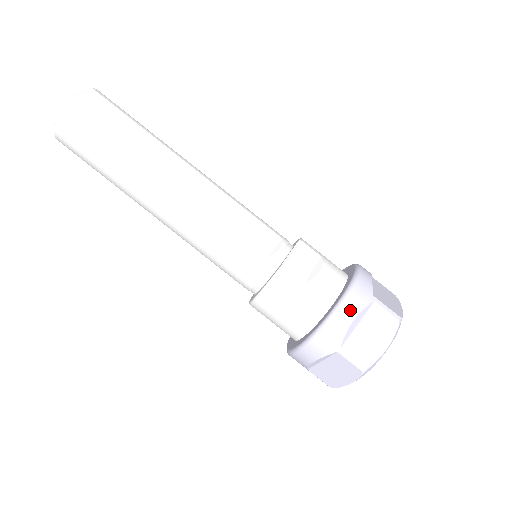
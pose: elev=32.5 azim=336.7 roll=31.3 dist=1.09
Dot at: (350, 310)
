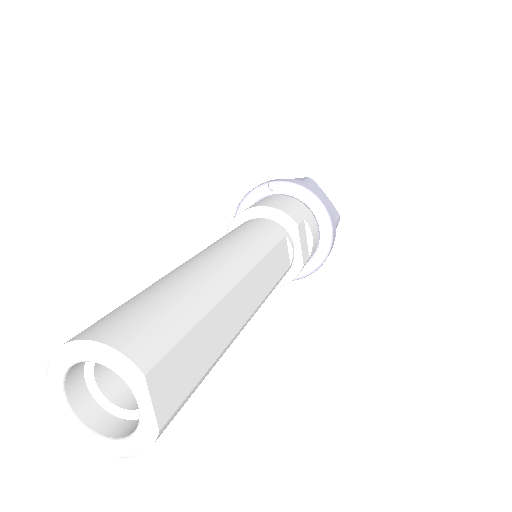
Dot at: occluded
